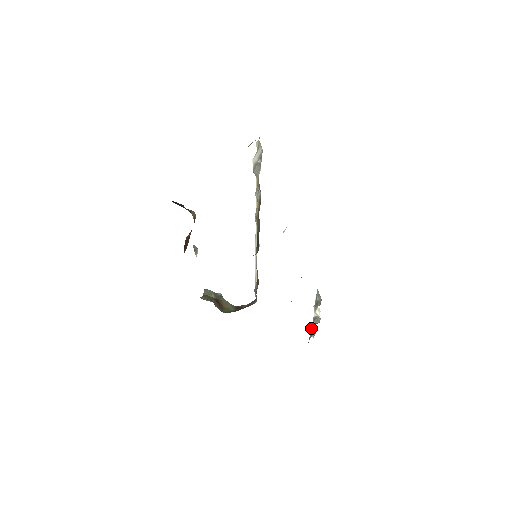
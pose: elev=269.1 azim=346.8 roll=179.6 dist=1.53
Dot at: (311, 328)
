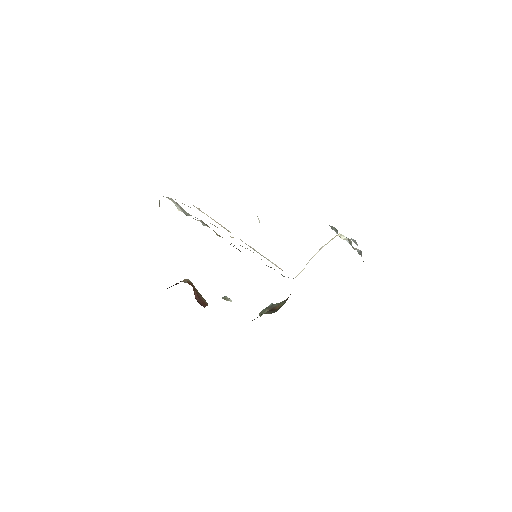
Dot at: occluded
